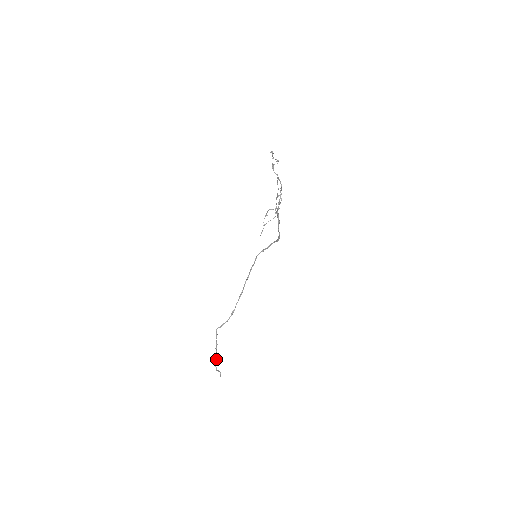
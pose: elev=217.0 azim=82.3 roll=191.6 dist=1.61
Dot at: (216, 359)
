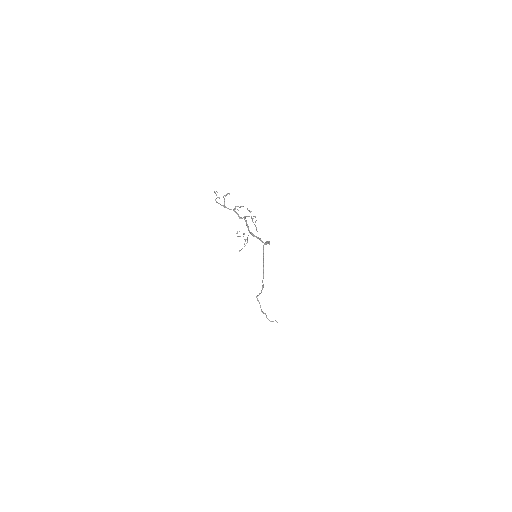
Dot at: (266, 316)
